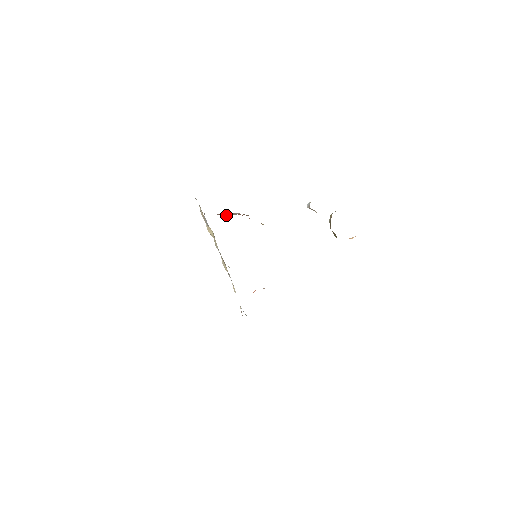
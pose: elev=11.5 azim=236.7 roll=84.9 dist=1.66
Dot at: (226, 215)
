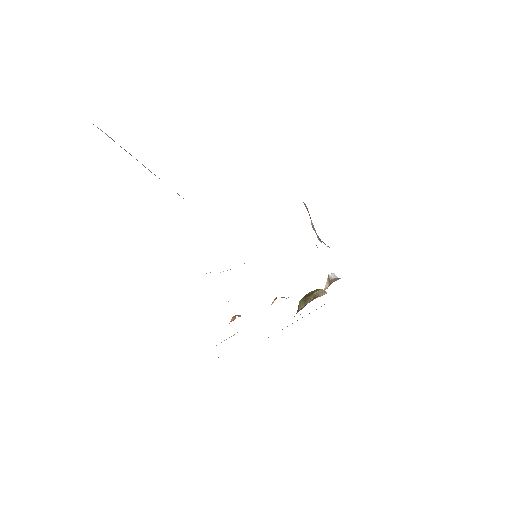
Dot at: (312, 225)
